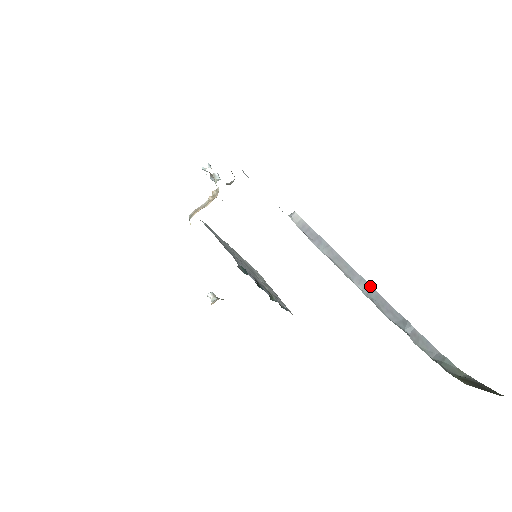
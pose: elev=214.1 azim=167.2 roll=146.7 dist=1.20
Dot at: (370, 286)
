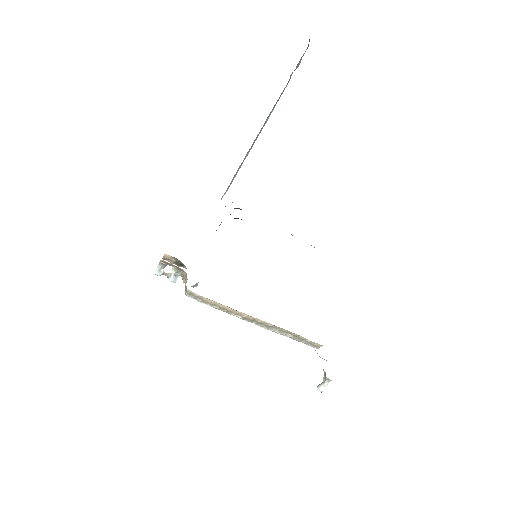
Dot at: (270, 113)
